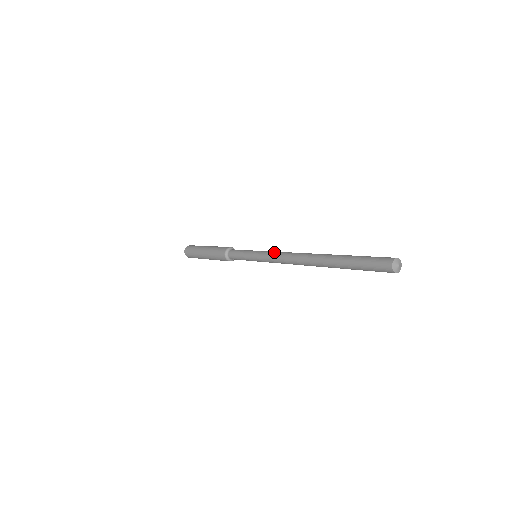
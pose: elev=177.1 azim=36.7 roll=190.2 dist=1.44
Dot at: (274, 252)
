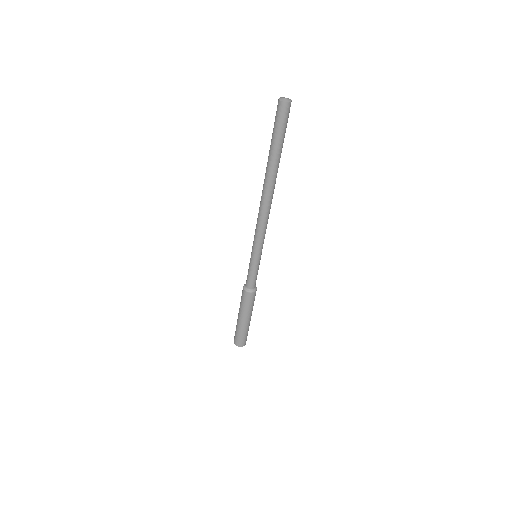
Dot at: occluded
